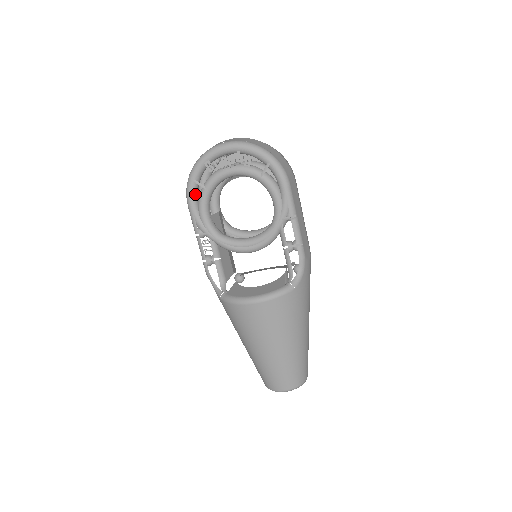
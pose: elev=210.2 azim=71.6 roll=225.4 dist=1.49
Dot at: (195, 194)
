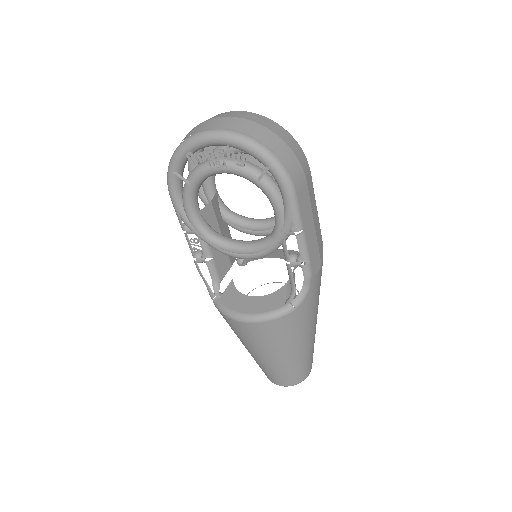
Dot at: (178, 187)
